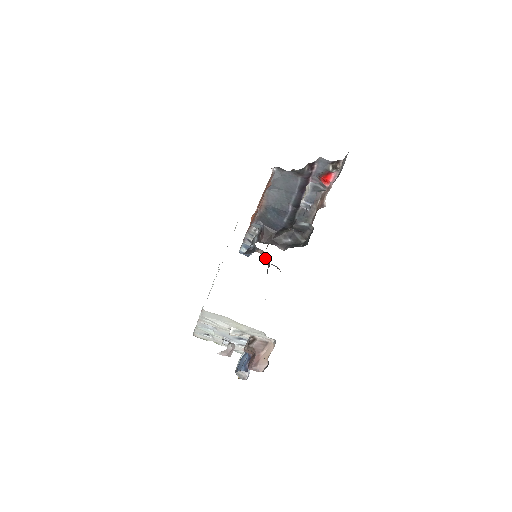
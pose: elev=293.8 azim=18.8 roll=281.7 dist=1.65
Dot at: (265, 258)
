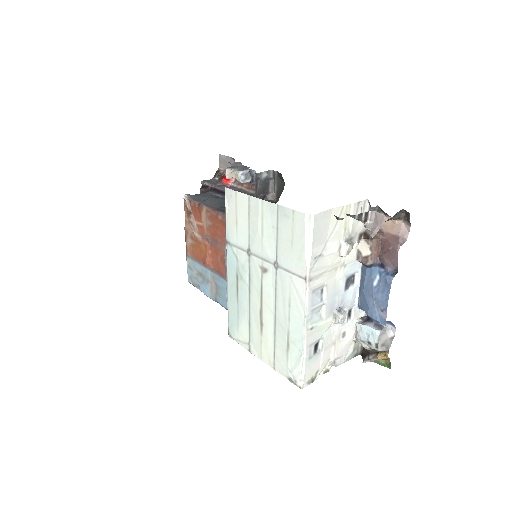
Dot at: occluded
